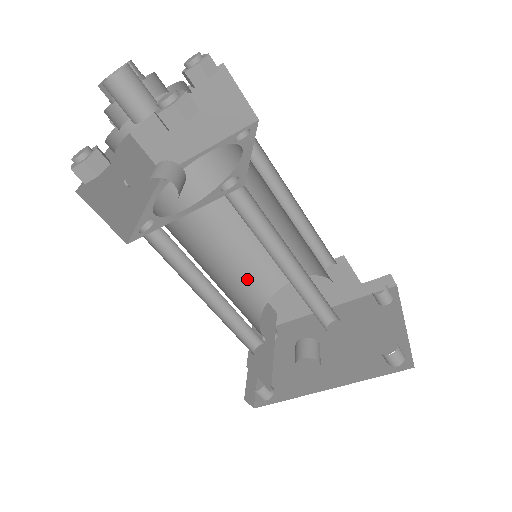
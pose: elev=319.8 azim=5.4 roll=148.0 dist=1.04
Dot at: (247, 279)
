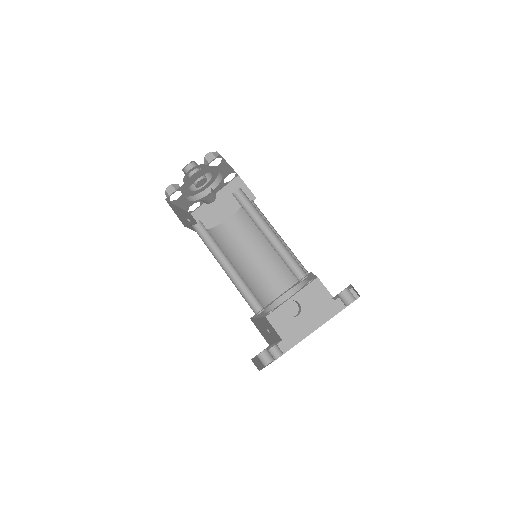
Dot at: (255, 291)
